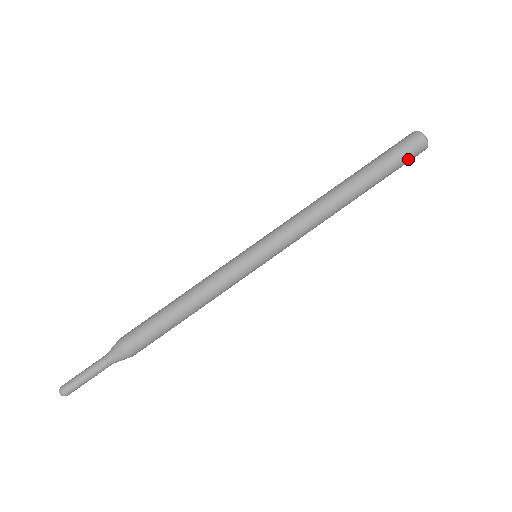
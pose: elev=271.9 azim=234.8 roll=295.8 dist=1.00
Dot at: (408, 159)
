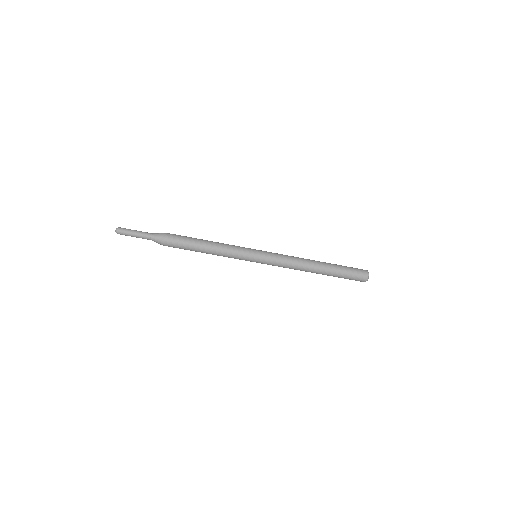
Dot at: (353, 279)
